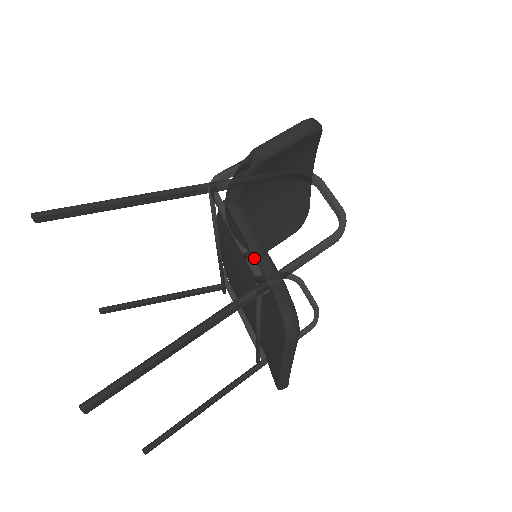
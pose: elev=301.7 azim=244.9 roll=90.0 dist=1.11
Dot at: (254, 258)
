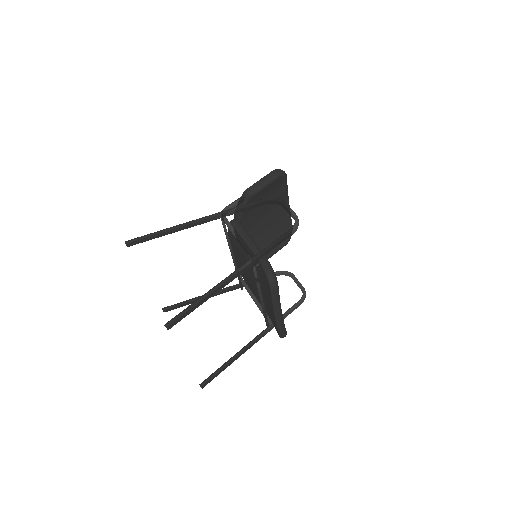
Dot at: (249, 248)
